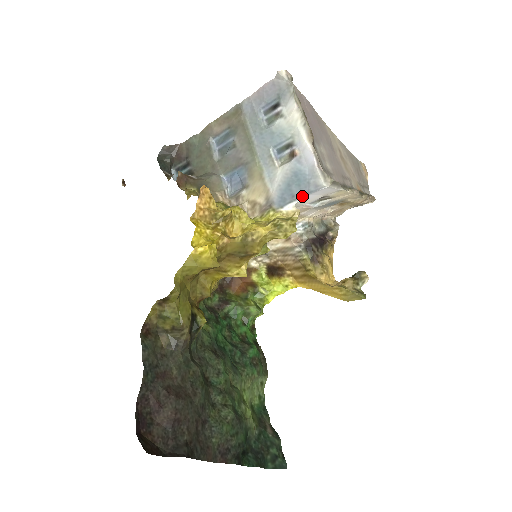
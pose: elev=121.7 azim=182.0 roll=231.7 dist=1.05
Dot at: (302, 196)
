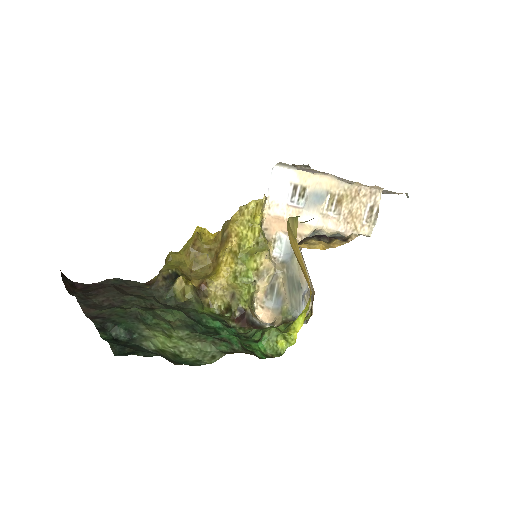
Dot at: (269, 188)
